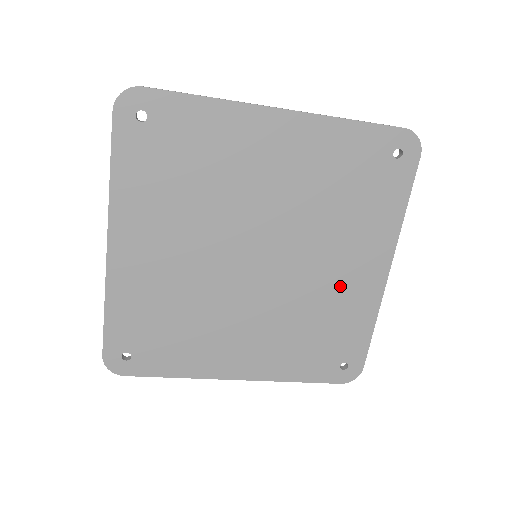
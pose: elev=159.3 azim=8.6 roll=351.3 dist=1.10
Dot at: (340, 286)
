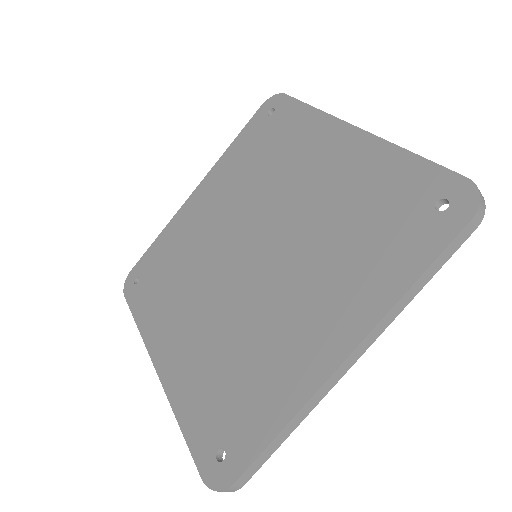
Dot at: (332, 182)
